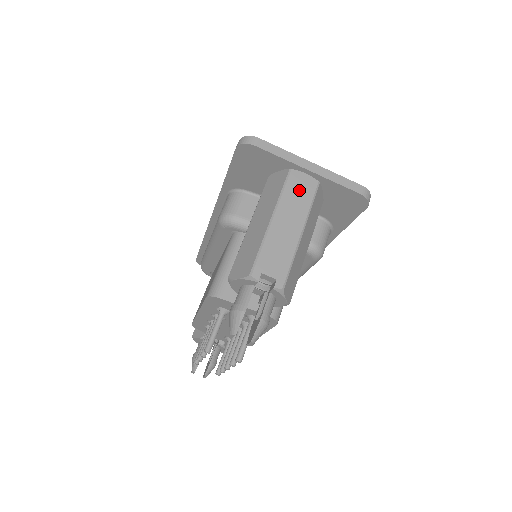
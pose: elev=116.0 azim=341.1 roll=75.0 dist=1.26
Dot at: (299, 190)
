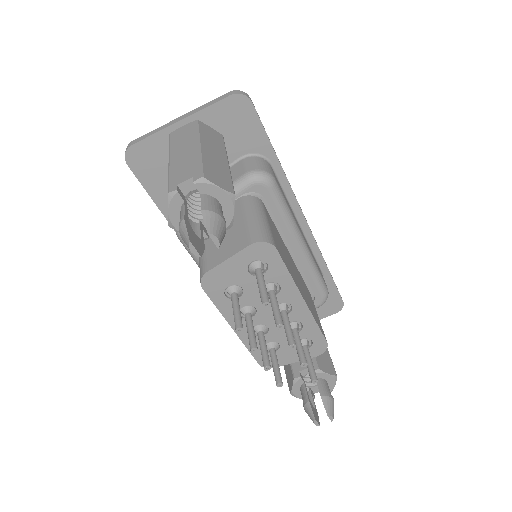
Dot at: (183, 134)
